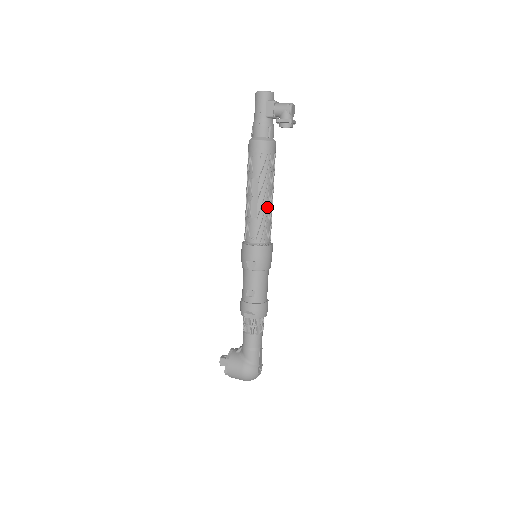
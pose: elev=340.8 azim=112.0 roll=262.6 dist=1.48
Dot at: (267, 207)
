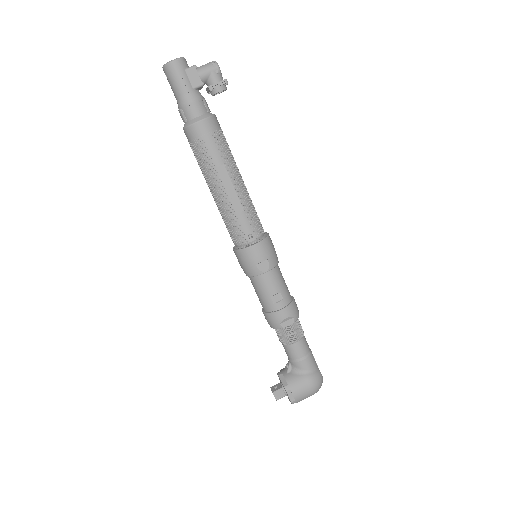
Dot at: (246, 193)
